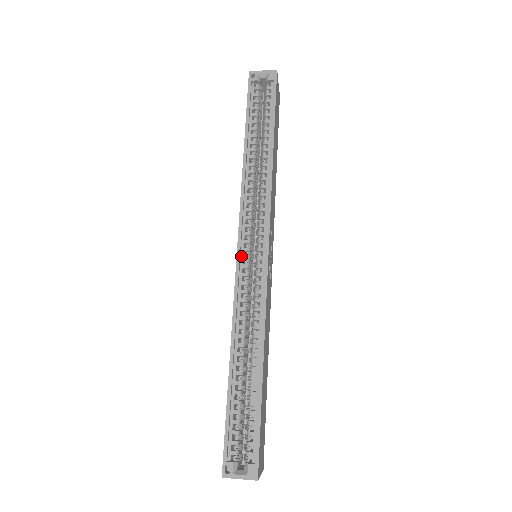
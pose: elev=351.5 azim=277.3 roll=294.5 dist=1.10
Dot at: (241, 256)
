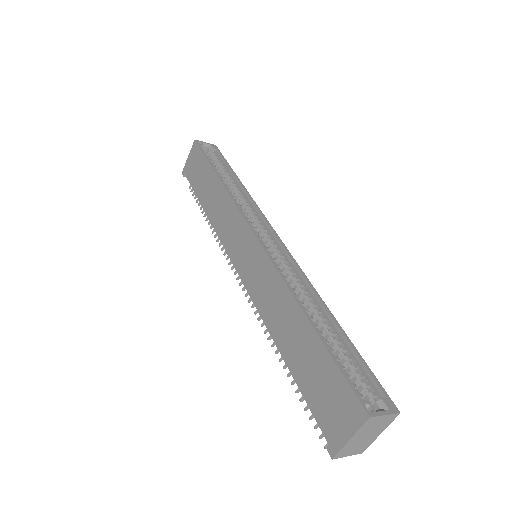
Dot at: (258, 241)
